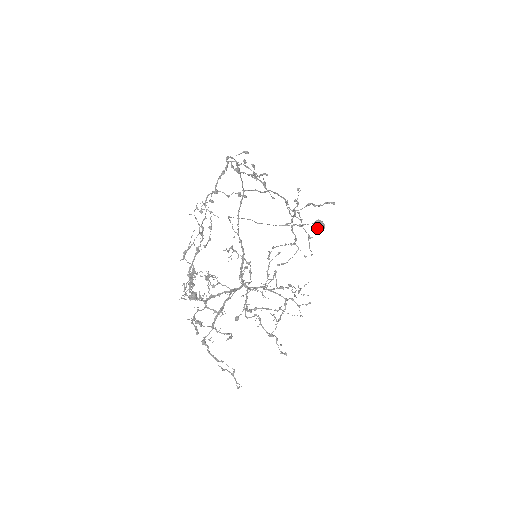
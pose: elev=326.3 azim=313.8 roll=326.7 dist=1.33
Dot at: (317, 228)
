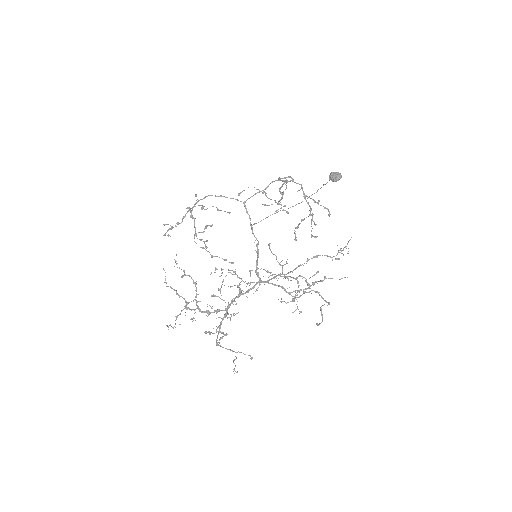
Dot at: occluded
